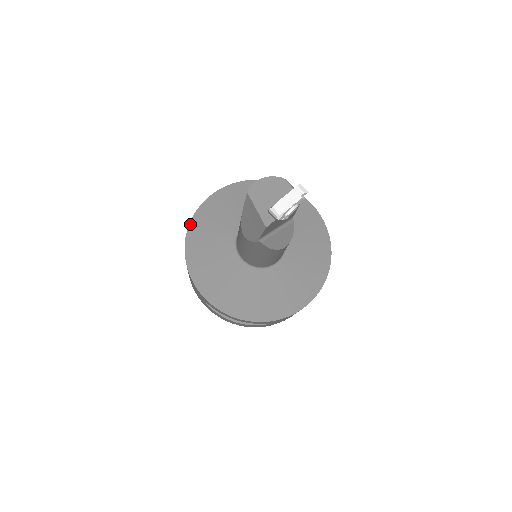
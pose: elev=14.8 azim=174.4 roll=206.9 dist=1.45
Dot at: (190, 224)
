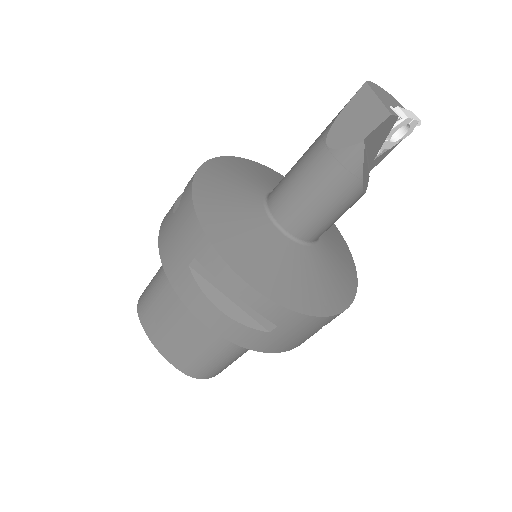
Dot at: (205, 163)
